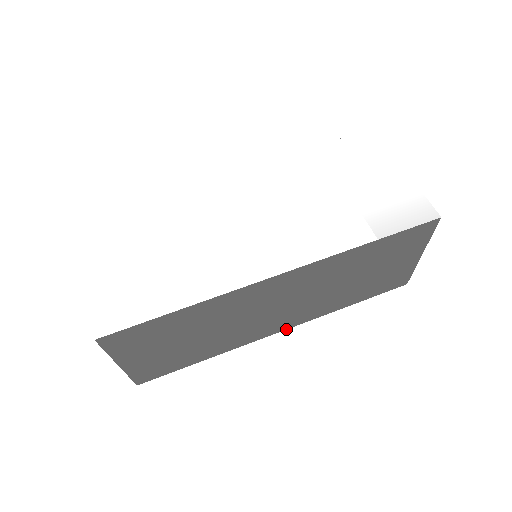
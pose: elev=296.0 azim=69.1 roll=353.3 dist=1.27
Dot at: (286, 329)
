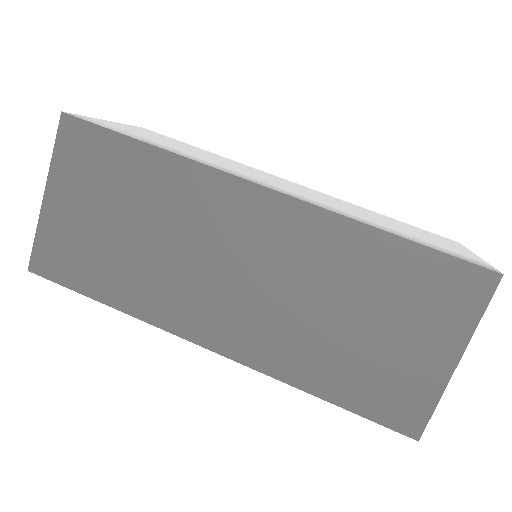
Dot at: (220, 354)
